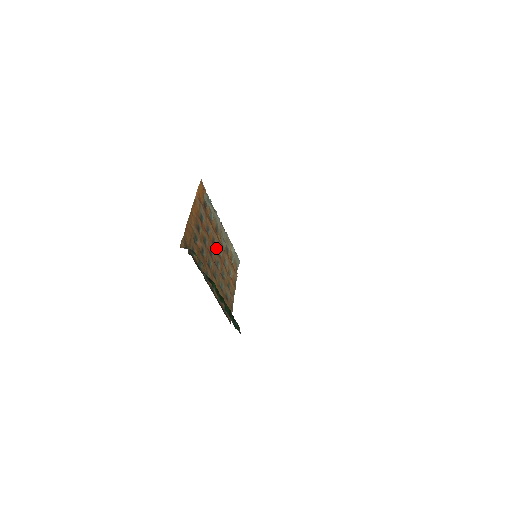
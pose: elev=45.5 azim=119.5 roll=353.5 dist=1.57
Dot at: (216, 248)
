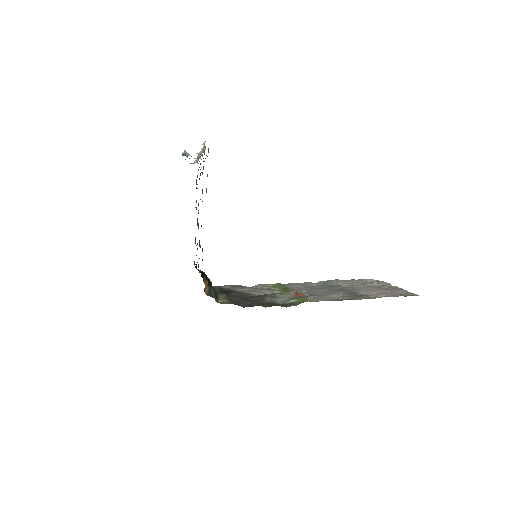
Dot at: occluded
